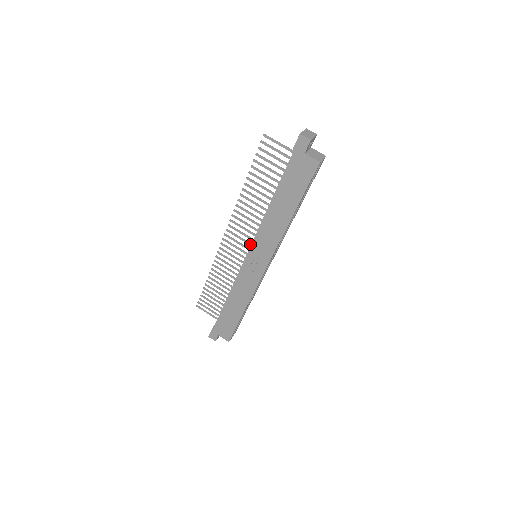
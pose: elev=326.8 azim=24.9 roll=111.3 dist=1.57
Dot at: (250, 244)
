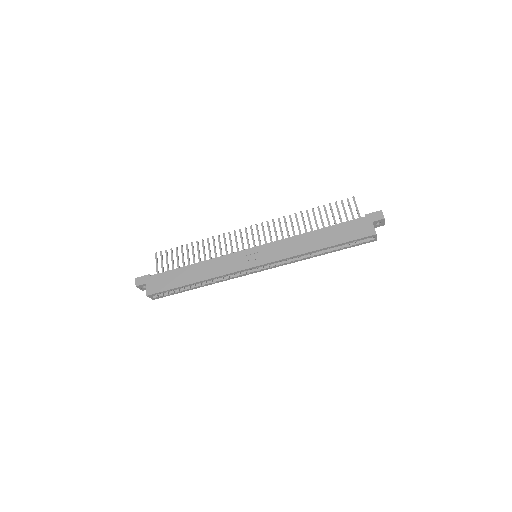
Dot at: occluded
